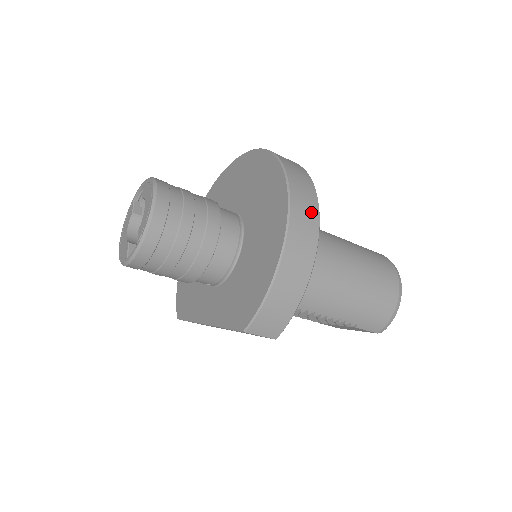
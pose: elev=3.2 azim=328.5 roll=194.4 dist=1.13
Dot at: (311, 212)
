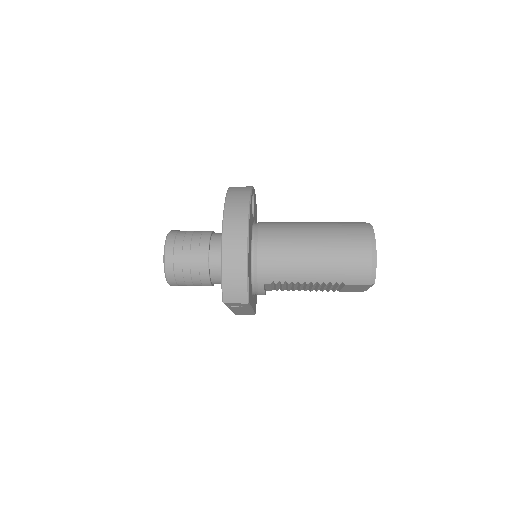
Dot at: (241, 216)
